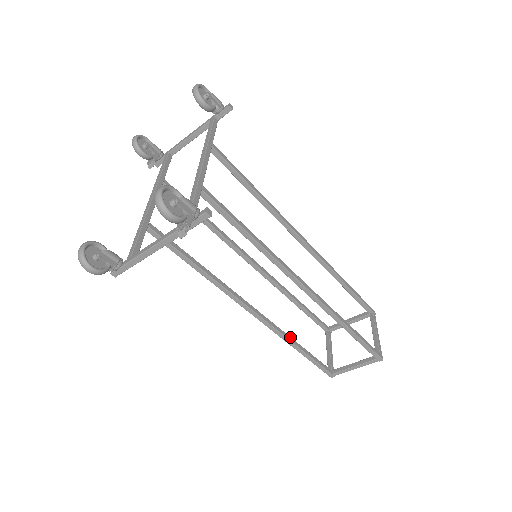
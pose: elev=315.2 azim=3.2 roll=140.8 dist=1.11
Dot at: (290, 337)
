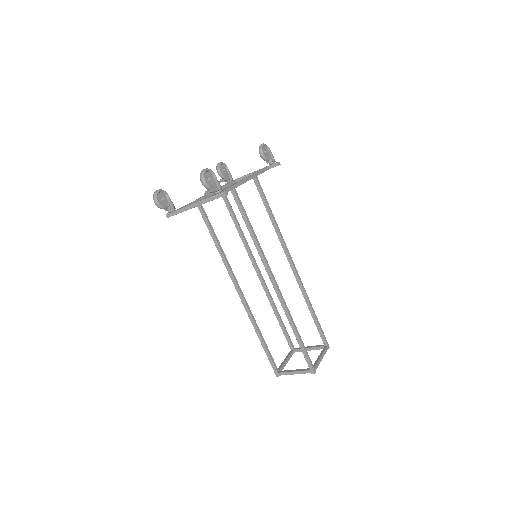
Dot at: (257, 325)
